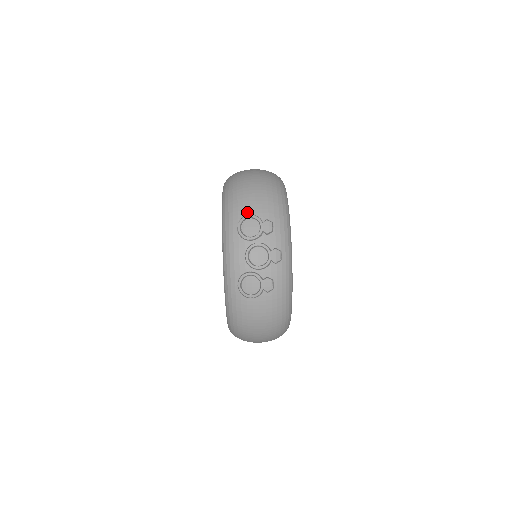
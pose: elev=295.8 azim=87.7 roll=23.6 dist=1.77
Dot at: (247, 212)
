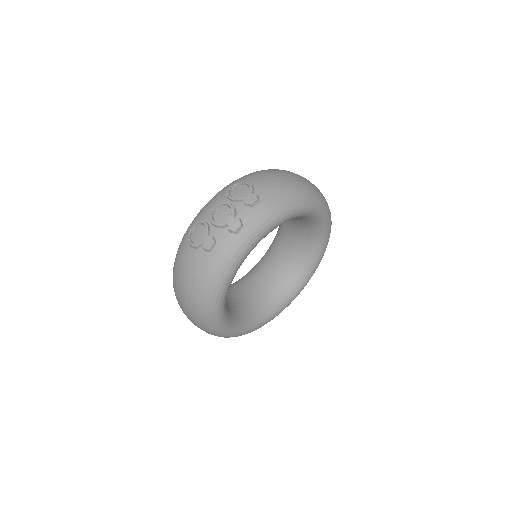
Dot at: (251, 182)
